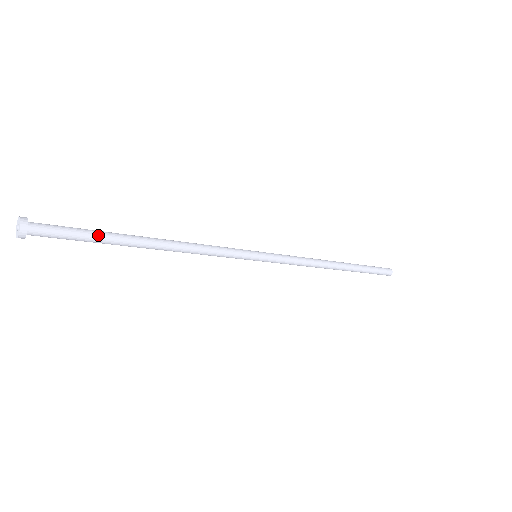
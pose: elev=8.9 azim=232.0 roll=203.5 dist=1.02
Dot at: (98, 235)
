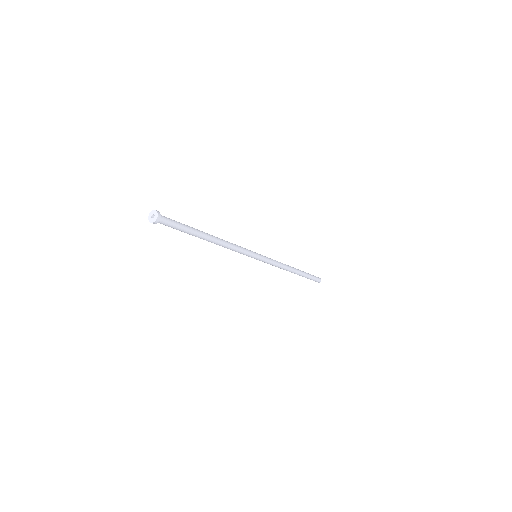
Dot at: (188, 226)
